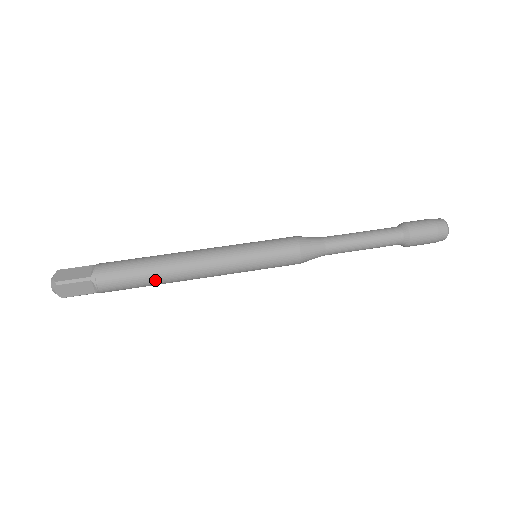
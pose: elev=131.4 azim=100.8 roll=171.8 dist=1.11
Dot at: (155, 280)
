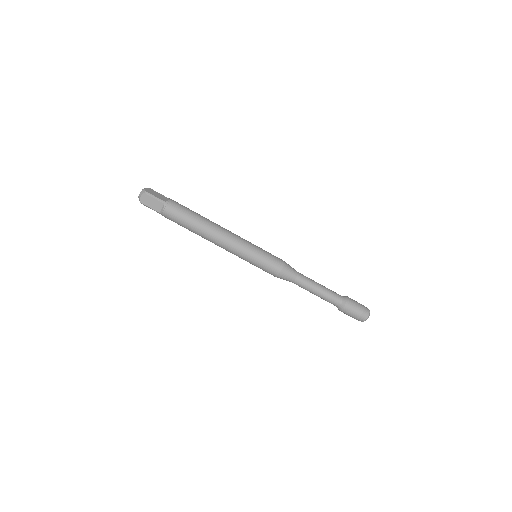
Dot at: occluded
